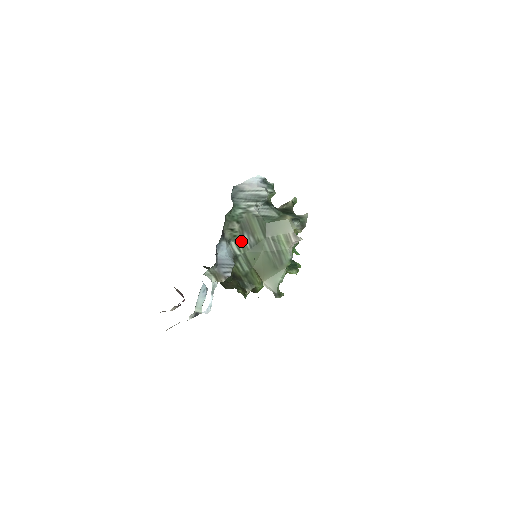
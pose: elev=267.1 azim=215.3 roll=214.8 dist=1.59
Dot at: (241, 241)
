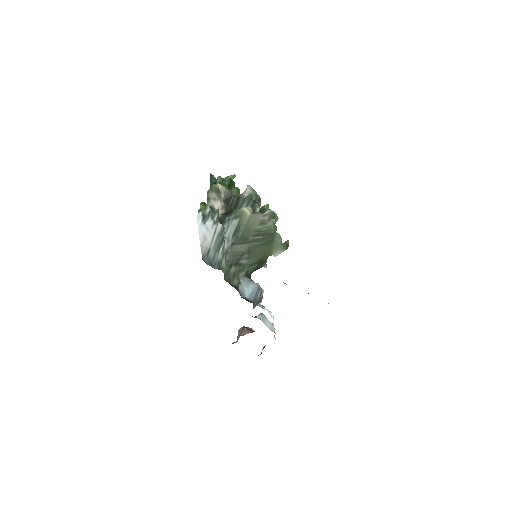
Dot at: (242, 267)
